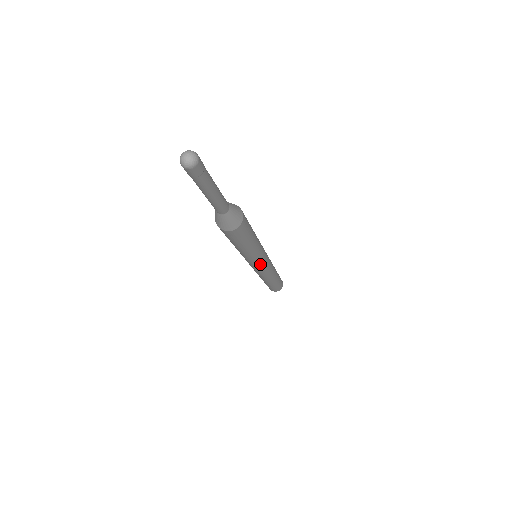
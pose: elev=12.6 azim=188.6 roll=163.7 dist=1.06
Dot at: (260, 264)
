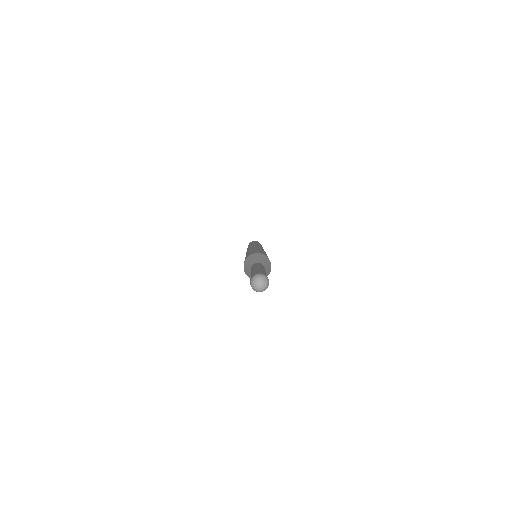
Dot at: occluded
